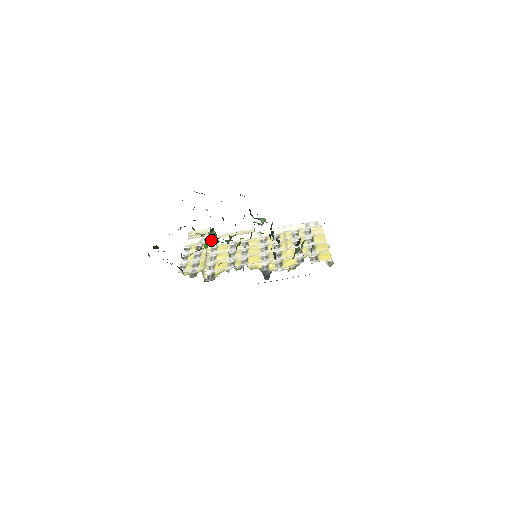
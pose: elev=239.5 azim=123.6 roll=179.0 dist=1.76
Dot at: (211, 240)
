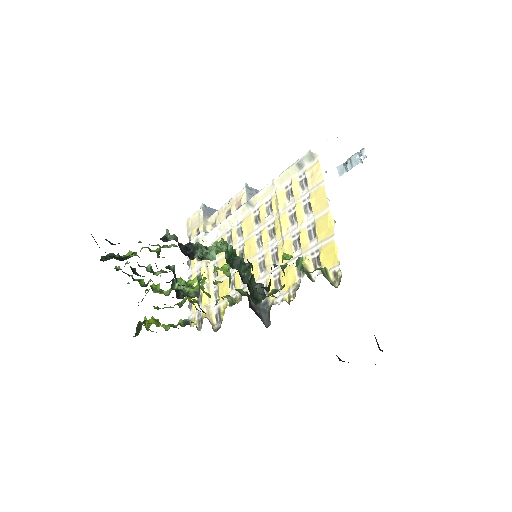
Dot at: (206, 236)
